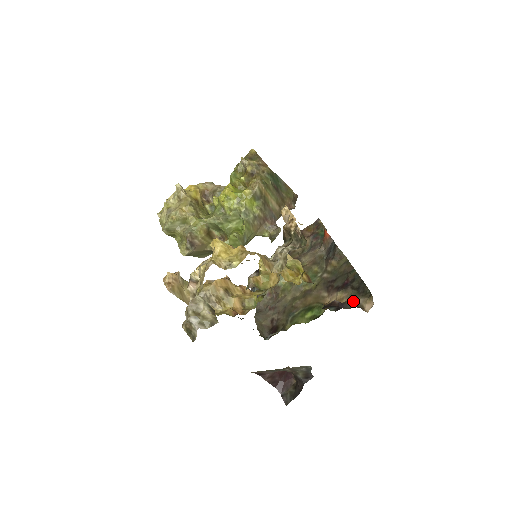
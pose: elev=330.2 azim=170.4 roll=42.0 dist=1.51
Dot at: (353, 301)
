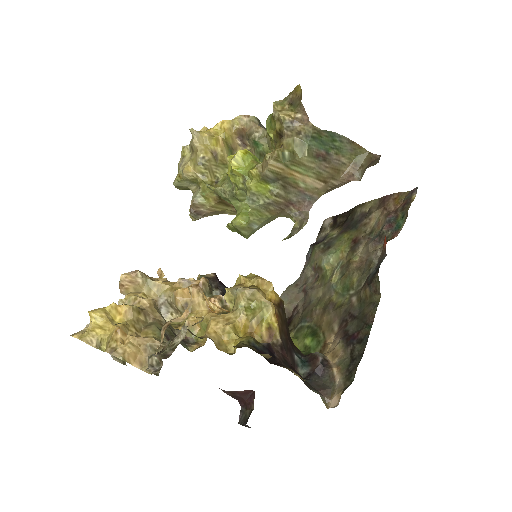
Dot at: (335, 374)
